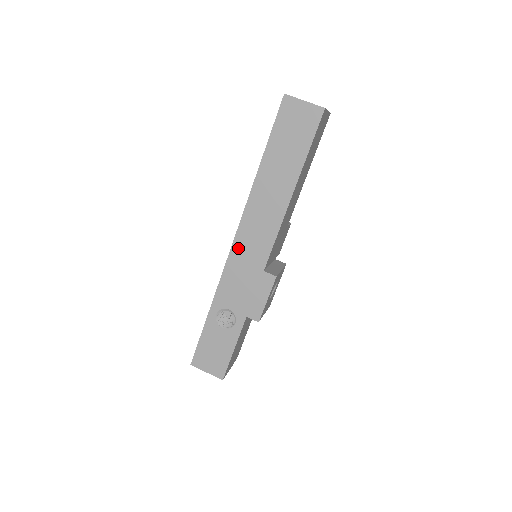
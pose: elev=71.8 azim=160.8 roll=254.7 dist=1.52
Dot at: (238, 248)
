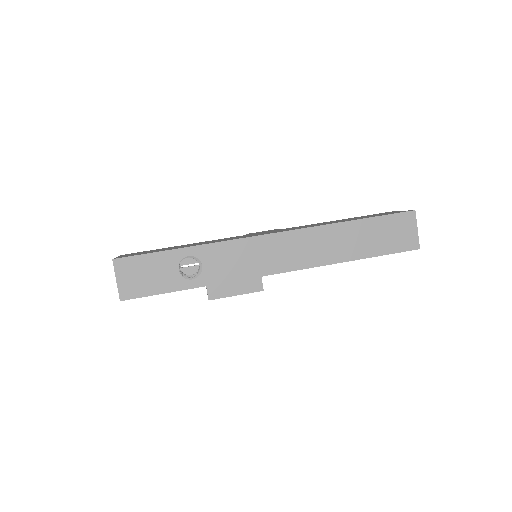
Dot at: (268, 241)
